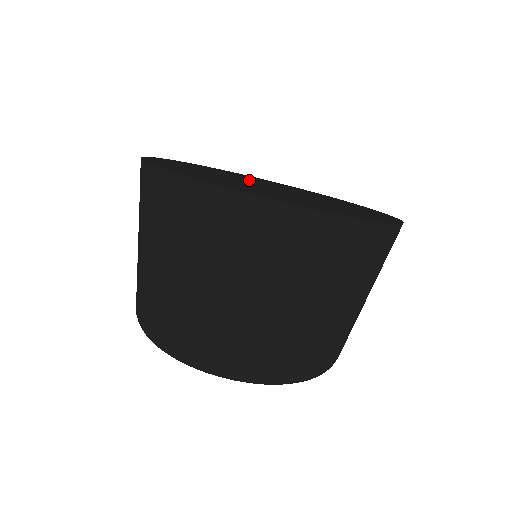
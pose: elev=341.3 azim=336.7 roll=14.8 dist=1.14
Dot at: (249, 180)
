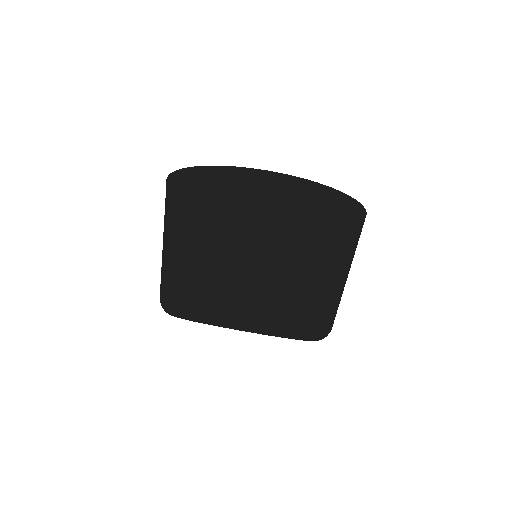
Dot at: occluded
